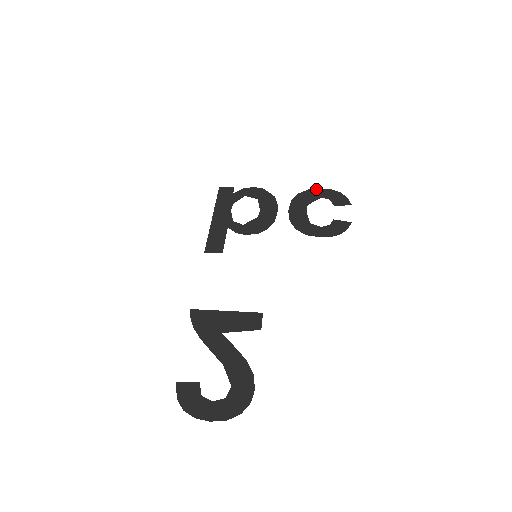
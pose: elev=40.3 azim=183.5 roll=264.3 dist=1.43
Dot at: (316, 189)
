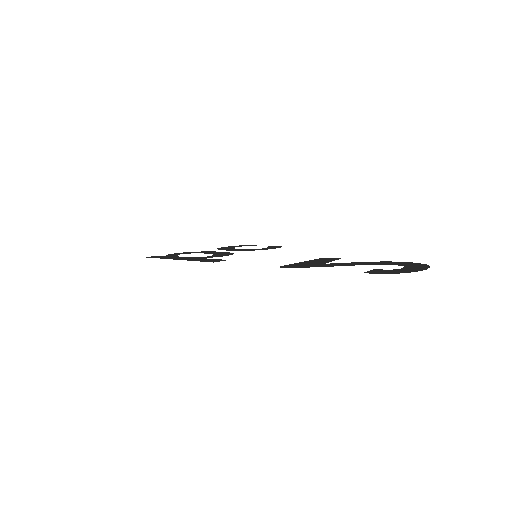
Dot at: (224, 247)
